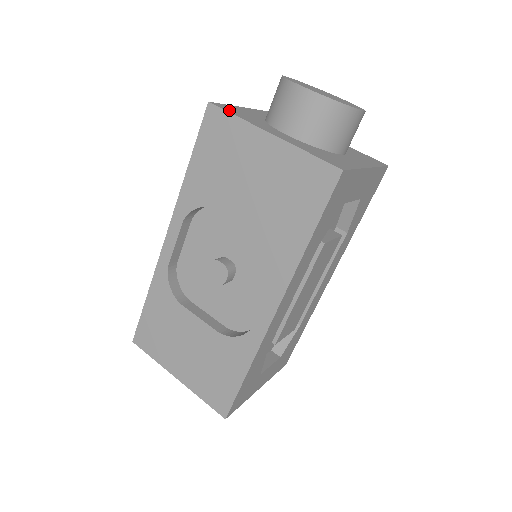
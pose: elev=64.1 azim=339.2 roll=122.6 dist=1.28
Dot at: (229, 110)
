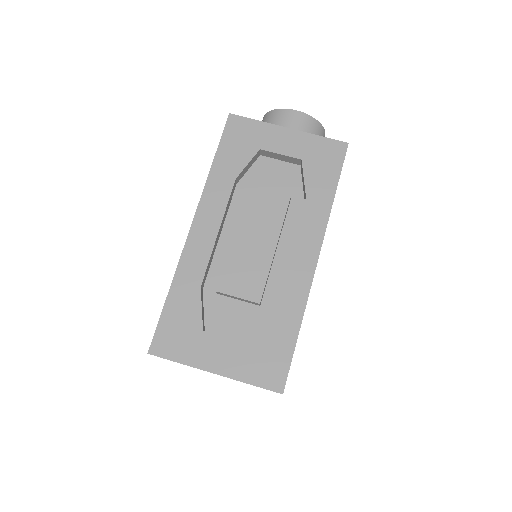
Dot at: occluded
